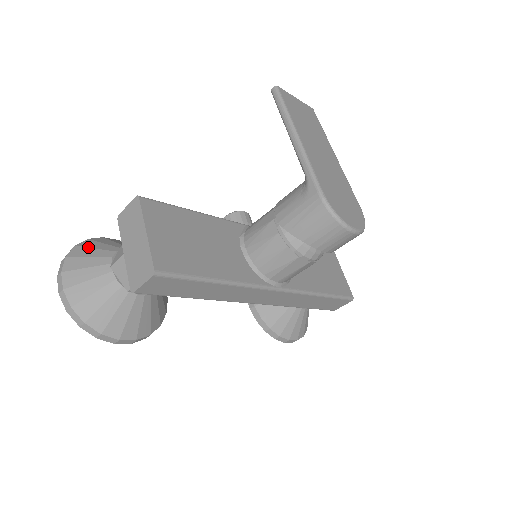
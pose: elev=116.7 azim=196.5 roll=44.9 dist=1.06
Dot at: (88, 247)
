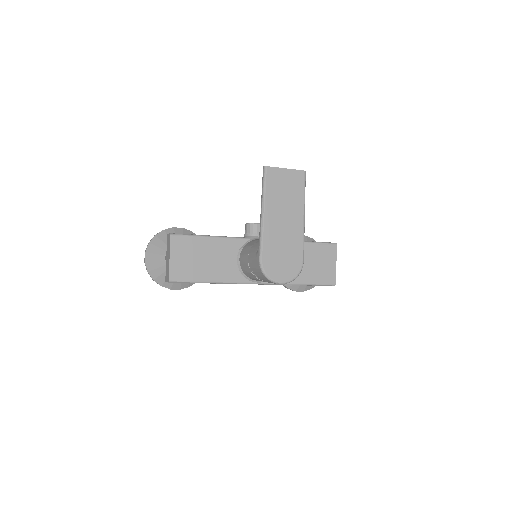
Dot at: (160, 239)
